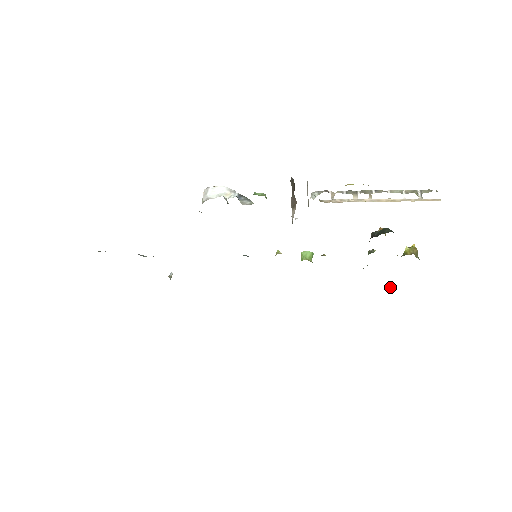
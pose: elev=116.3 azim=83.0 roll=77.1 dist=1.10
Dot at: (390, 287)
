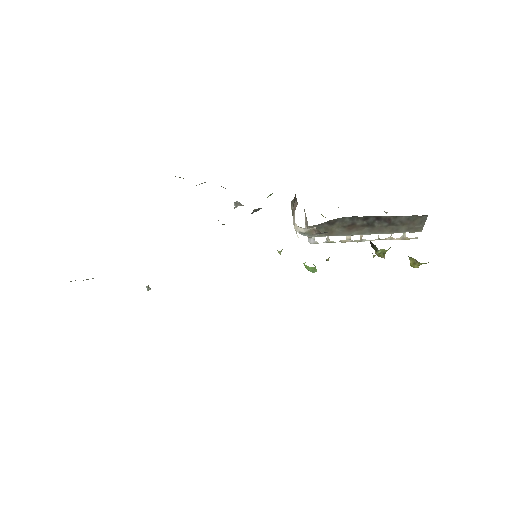
Dot at: occluded
